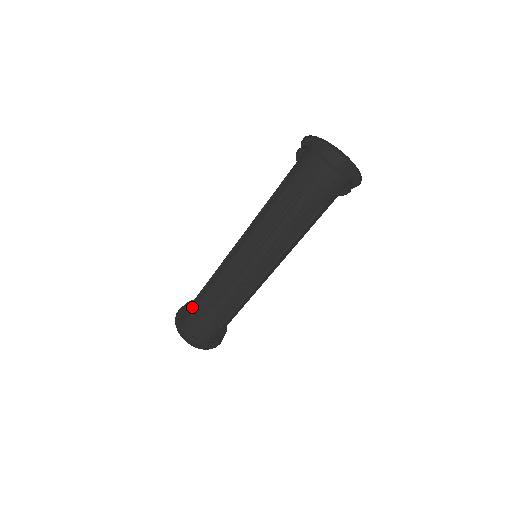
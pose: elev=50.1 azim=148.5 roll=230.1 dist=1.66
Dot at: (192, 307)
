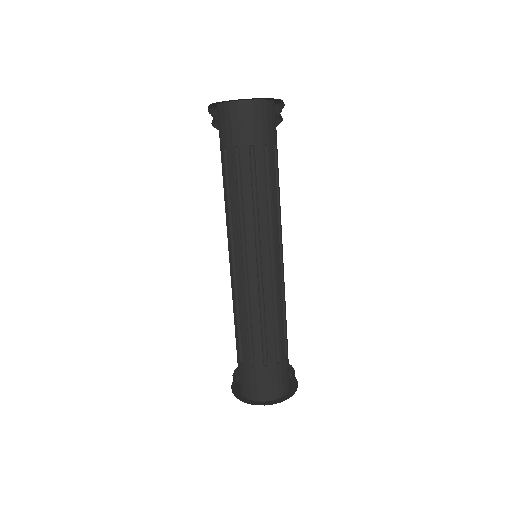
Dot at: occluded
